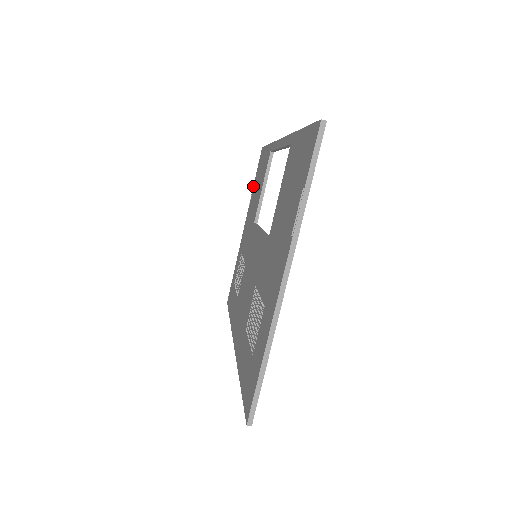
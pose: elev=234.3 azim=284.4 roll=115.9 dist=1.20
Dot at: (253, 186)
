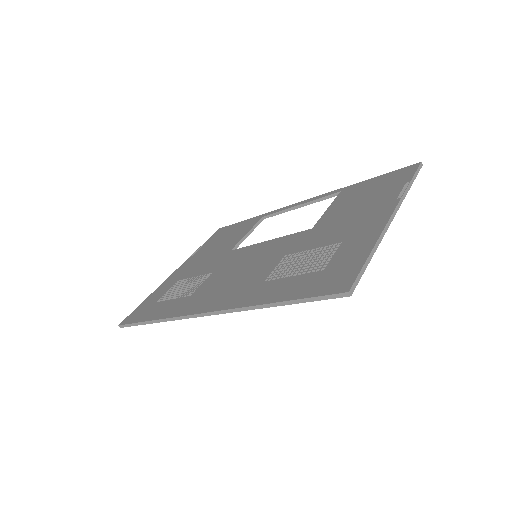
Dot at: (199, 247)
